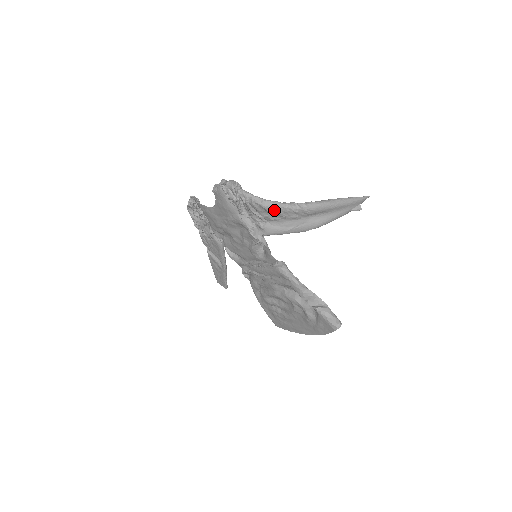
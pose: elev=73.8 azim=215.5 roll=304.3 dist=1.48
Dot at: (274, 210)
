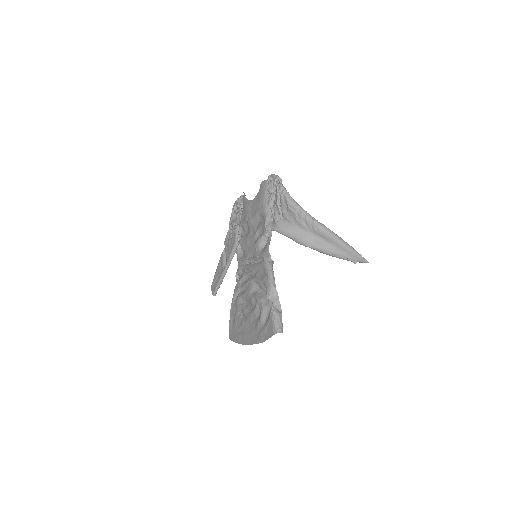
Dot at: (293, 209)
